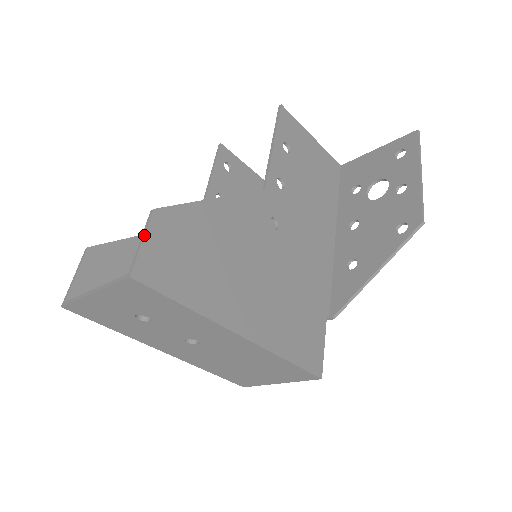
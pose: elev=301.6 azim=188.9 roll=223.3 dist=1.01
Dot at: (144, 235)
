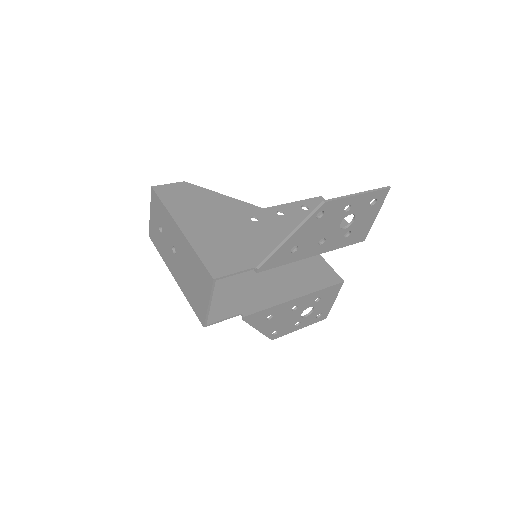
Dot at: (171, 183)
